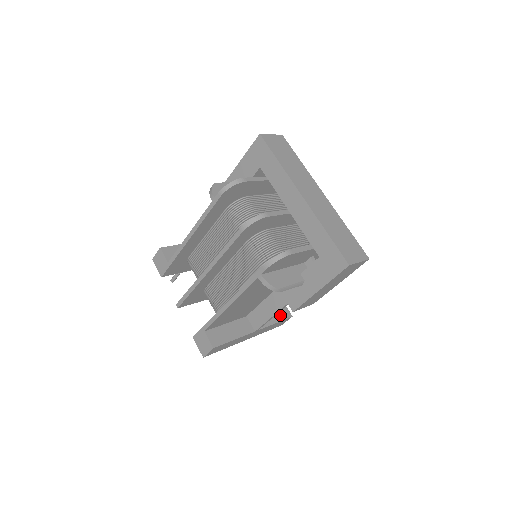
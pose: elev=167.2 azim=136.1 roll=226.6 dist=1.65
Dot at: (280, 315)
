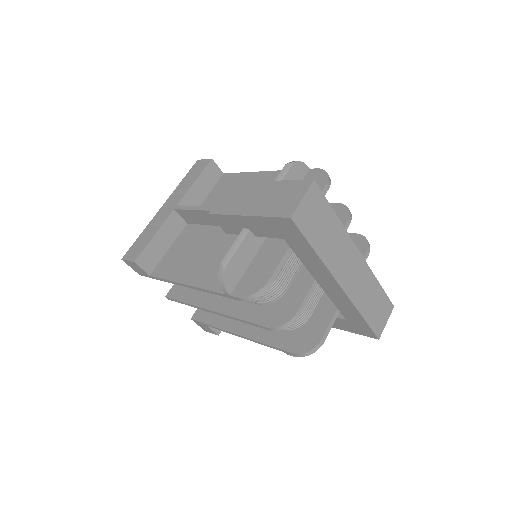
Dot at: occluded
